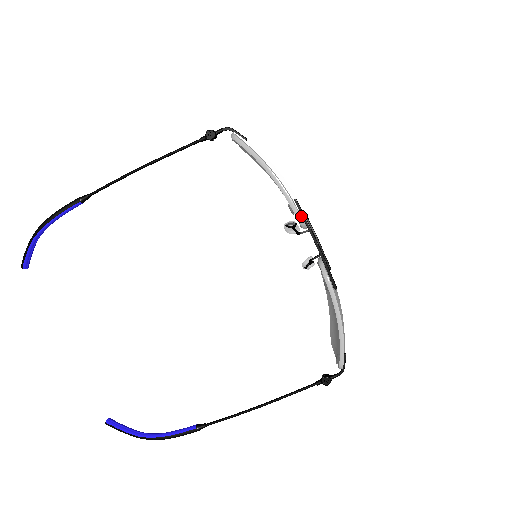
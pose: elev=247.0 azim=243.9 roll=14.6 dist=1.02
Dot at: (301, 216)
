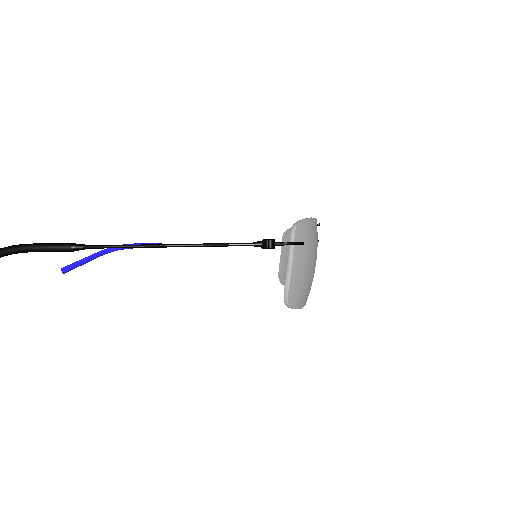
Dot at: occluded
